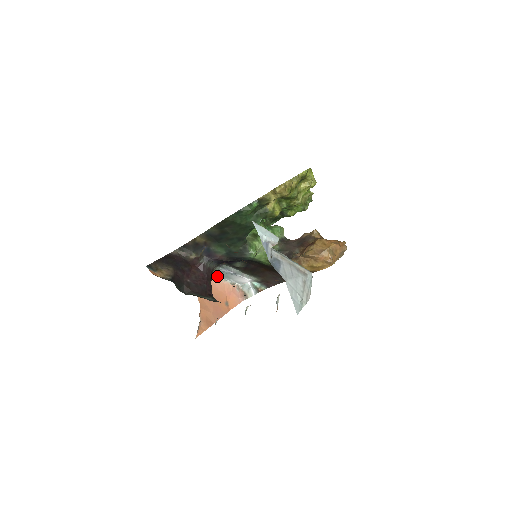
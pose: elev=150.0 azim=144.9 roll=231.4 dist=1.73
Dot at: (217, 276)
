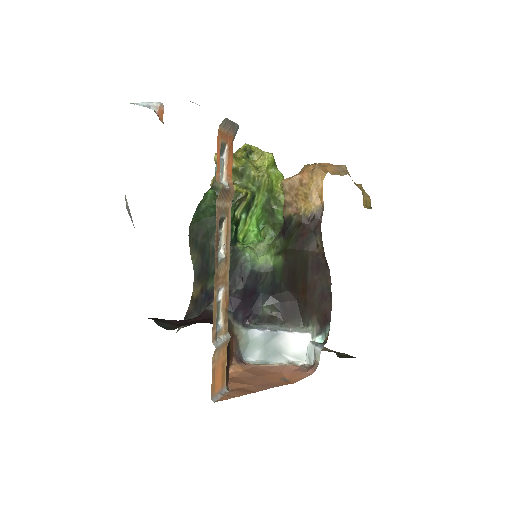
Dot at: (264, 361)
